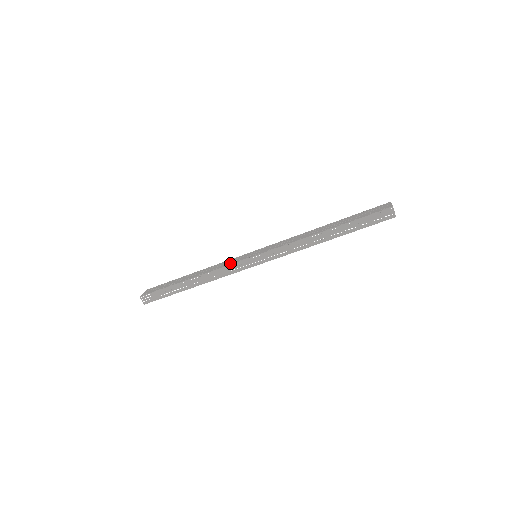
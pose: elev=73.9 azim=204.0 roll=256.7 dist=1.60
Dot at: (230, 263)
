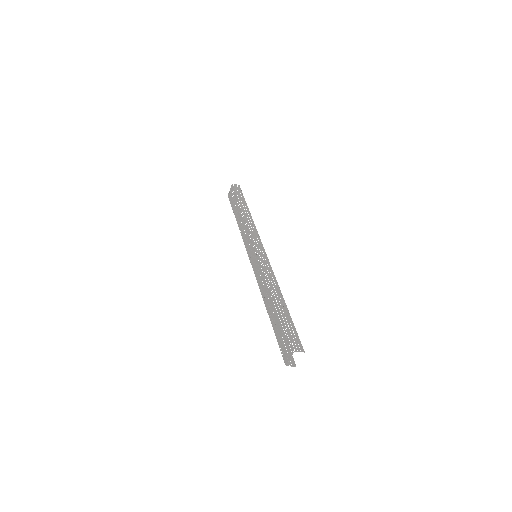
Dot at: (246, 244)
